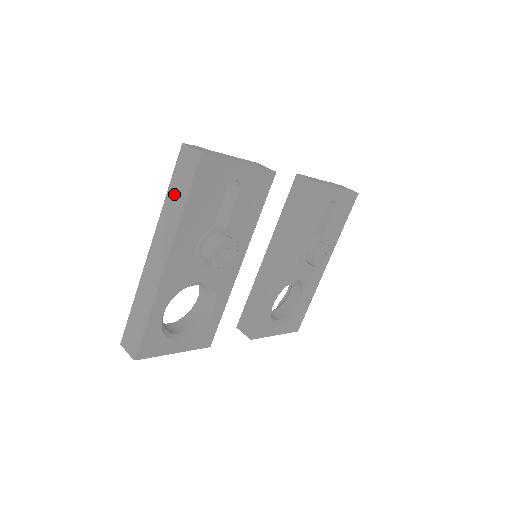
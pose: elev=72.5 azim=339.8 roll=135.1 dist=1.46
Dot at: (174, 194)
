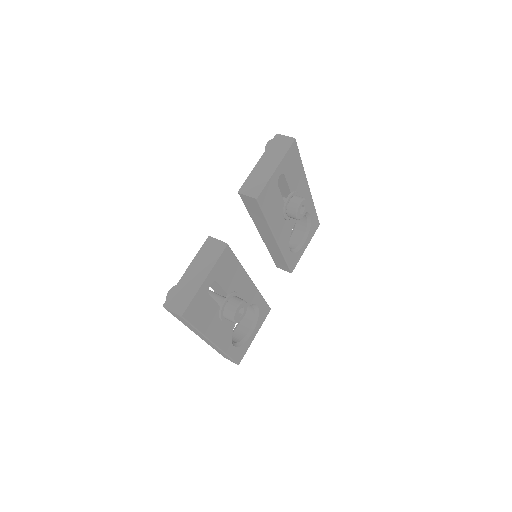
Dot at: occluded
